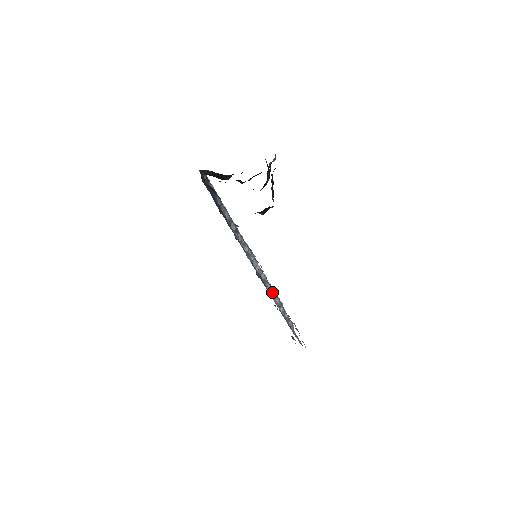
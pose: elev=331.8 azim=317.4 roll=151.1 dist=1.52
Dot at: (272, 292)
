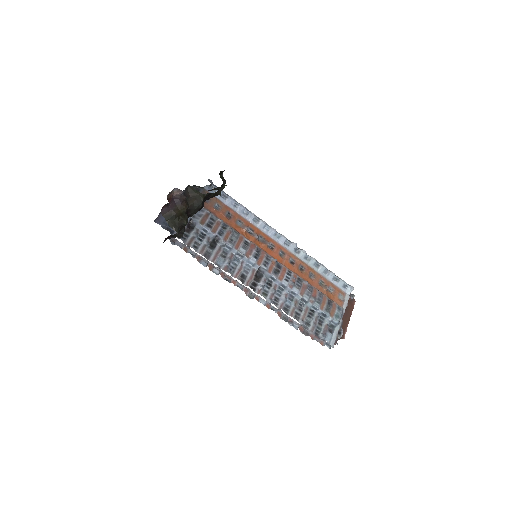
Dot at: (287, 288)
